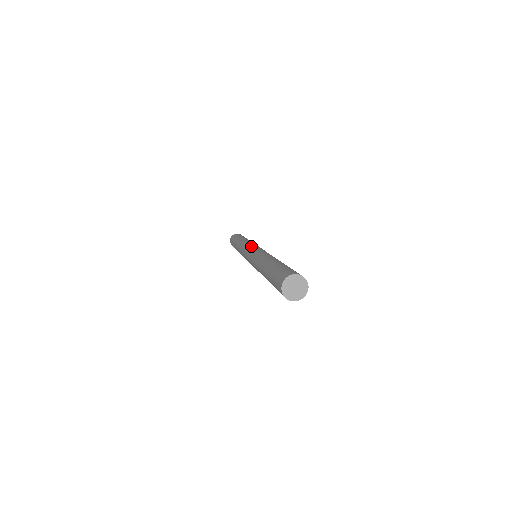
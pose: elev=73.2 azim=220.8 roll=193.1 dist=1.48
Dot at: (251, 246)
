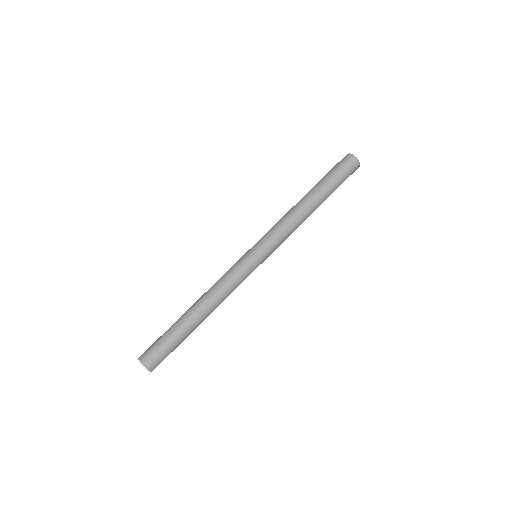
Dot at: (263, 250)
